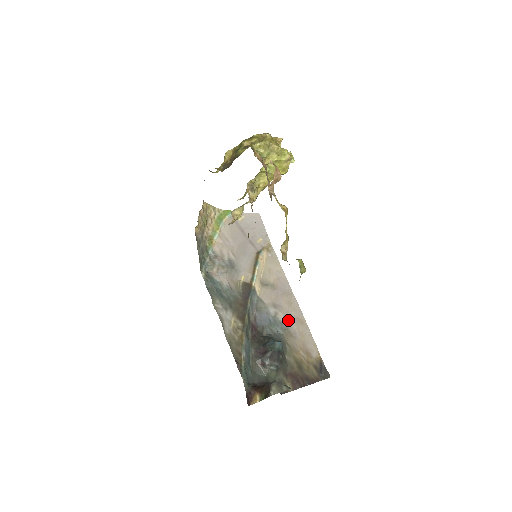
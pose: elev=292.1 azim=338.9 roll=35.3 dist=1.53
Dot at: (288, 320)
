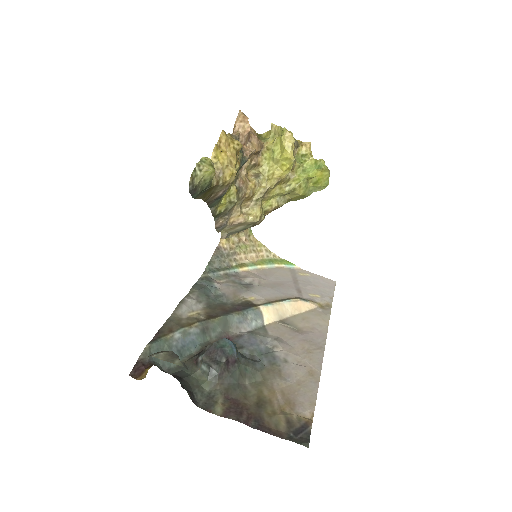
Dot at: (289, 360)
